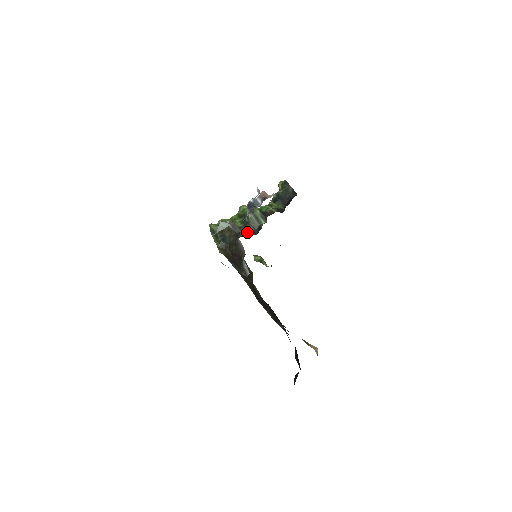
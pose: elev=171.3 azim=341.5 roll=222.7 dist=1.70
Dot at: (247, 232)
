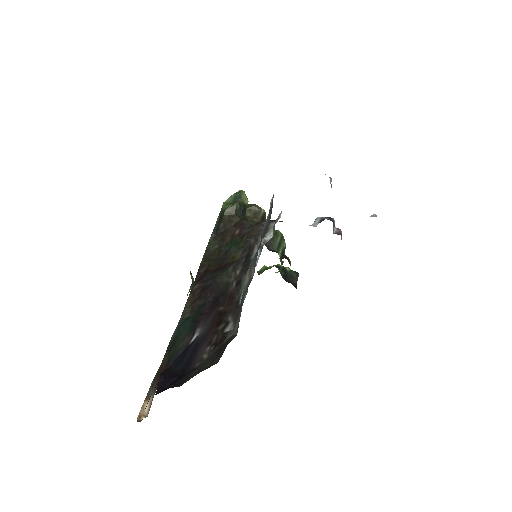
Dot at: occluded
